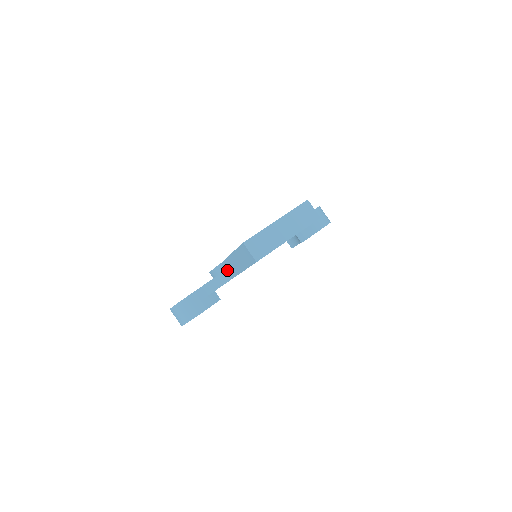
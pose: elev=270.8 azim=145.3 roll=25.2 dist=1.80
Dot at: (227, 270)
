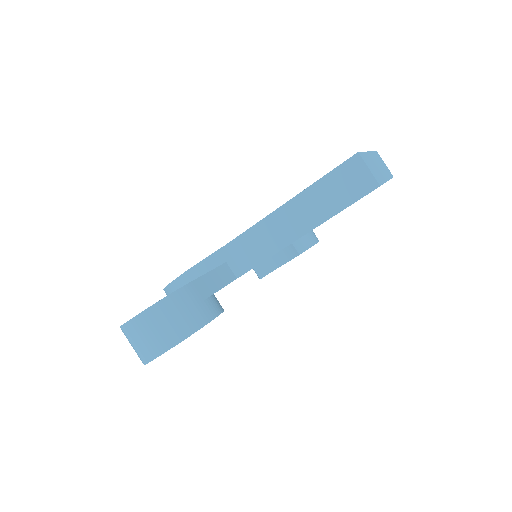
Dot at: (239, 255)
